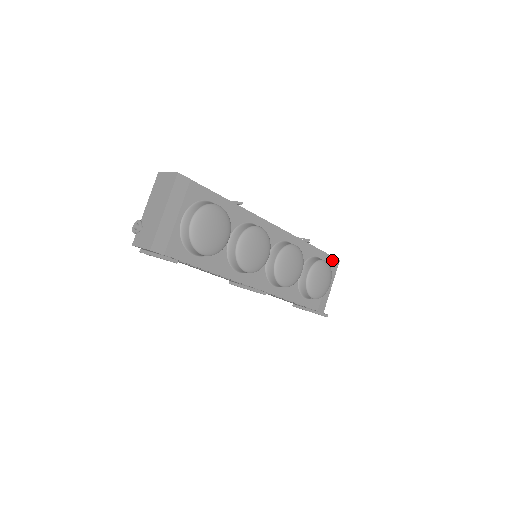
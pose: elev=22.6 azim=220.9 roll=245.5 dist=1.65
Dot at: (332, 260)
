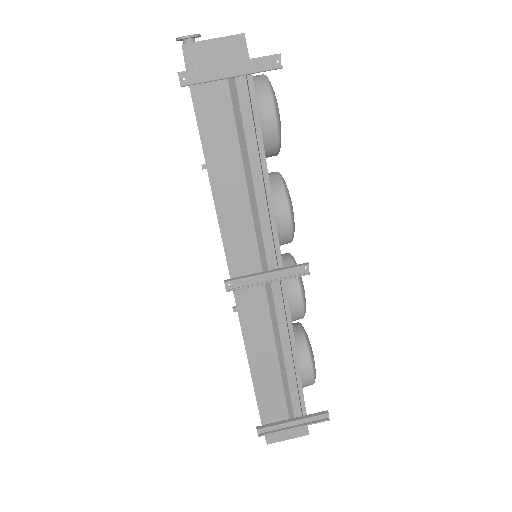
Dot at: occluded
